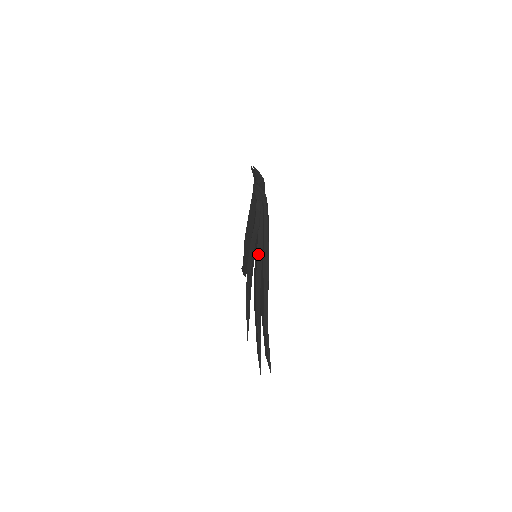
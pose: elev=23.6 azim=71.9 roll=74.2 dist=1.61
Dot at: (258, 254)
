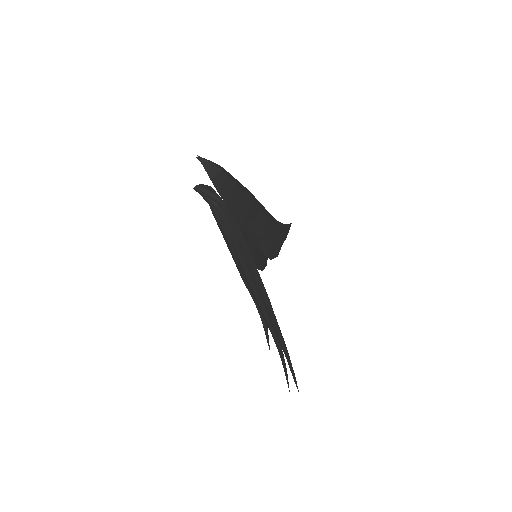
Dot at: (239, 267)
